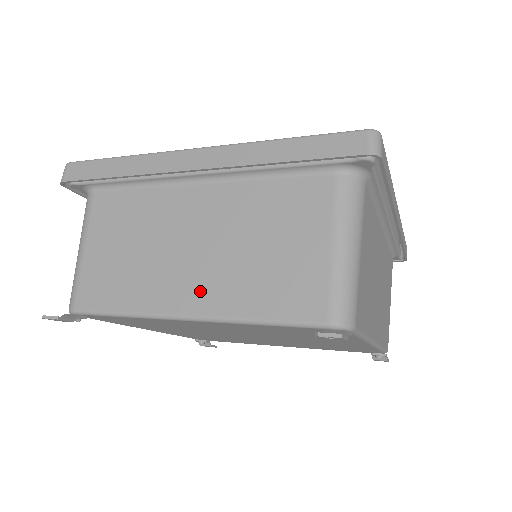
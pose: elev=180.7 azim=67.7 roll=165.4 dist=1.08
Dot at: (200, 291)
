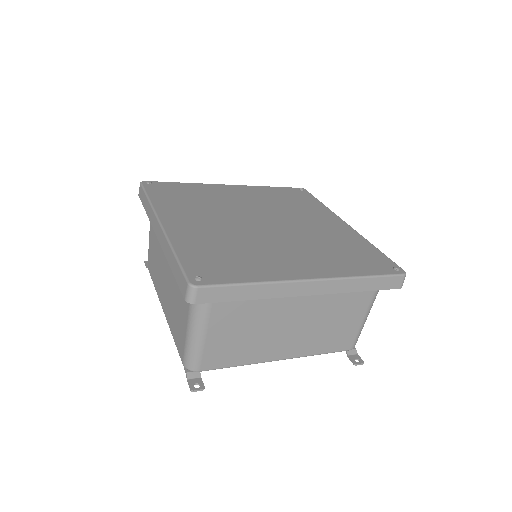
Dot at: (292, 348)
